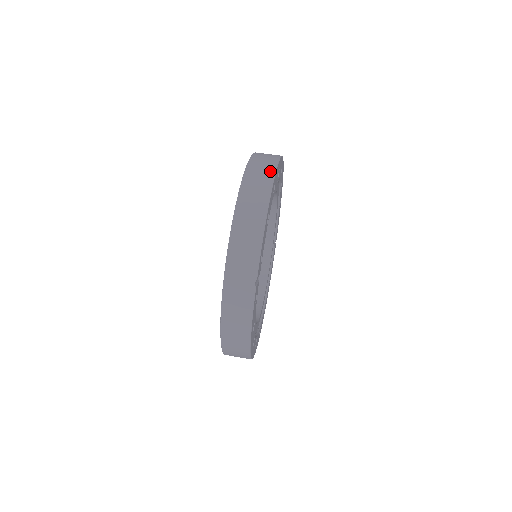
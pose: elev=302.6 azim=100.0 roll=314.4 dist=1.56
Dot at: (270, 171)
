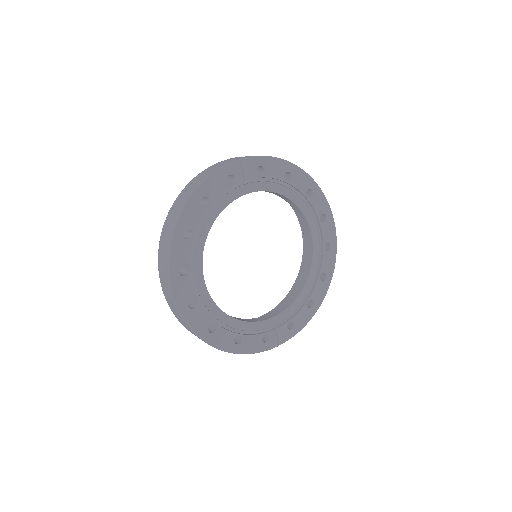
Dot at: occluded
